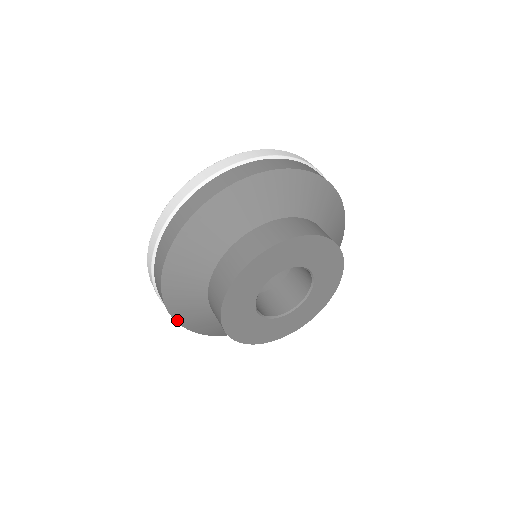
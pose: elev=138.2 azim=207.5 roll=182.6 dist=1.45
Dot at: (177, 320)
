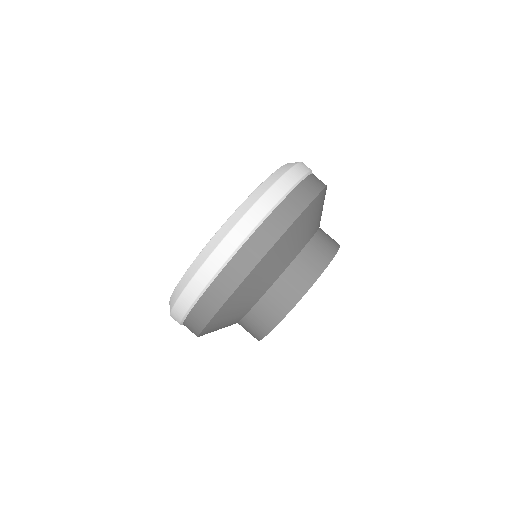
Dot at: (202, 332)
